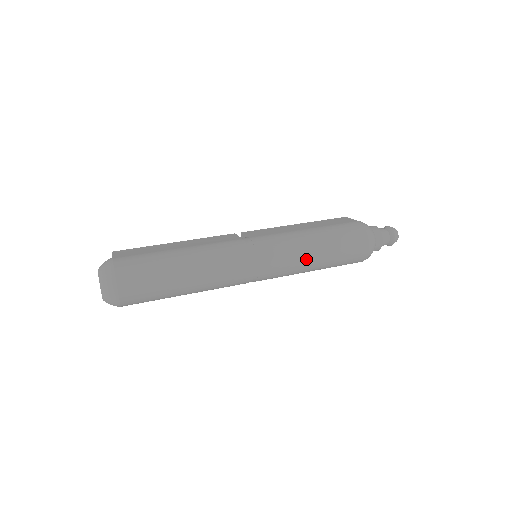
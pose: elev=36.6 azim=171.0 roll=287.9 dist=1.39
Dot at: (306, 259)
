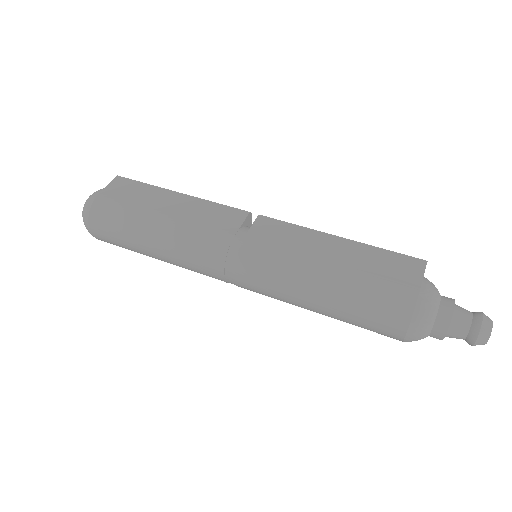
Dot at: (299, 302)
